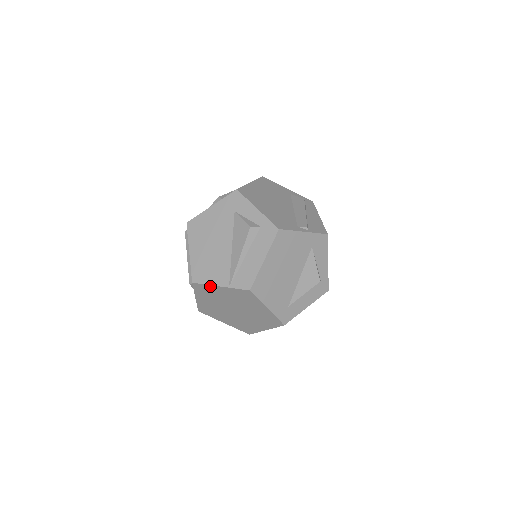
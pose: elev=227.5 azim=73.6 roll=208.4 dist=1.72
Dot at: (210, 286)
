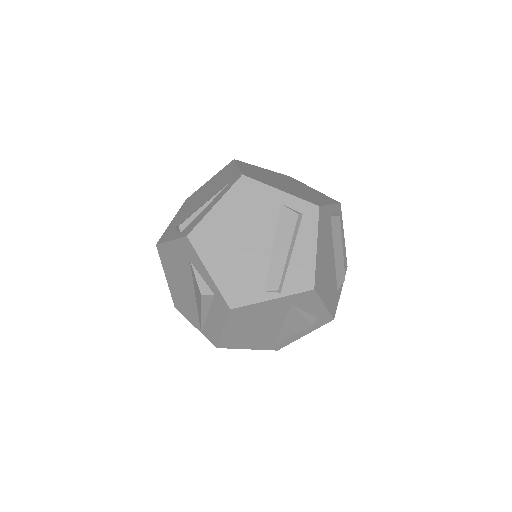
Dot at: occluded
